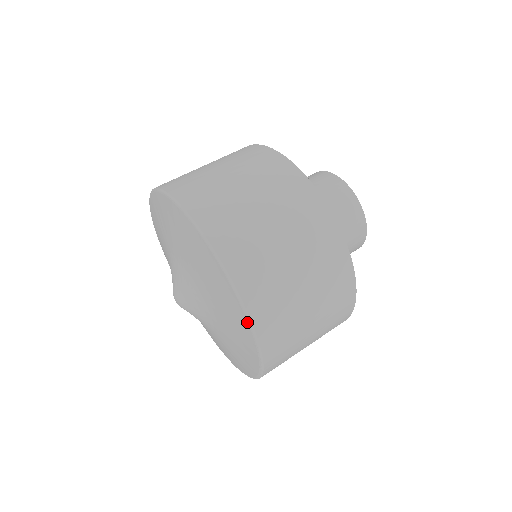
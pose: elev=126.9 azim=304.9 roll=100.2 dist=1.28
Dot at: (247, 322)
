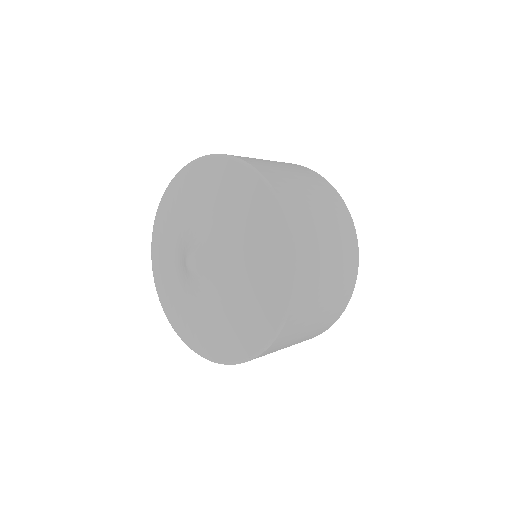
Dot at: (289, 295)
